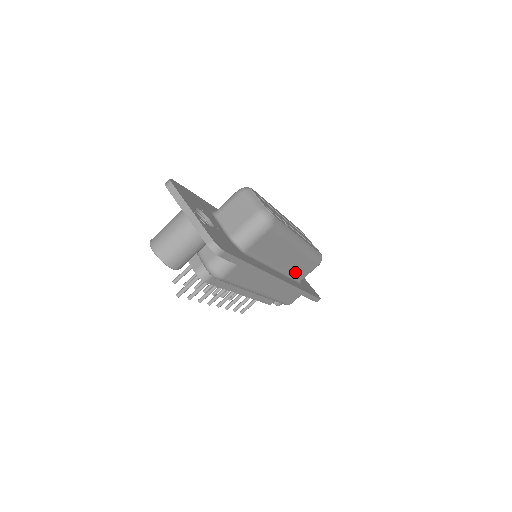
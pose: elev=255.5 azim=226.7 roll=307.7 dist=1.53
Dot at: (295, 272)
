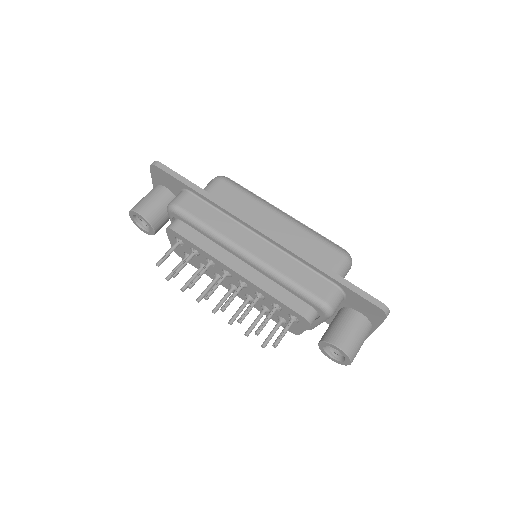
Dot at: occluded
